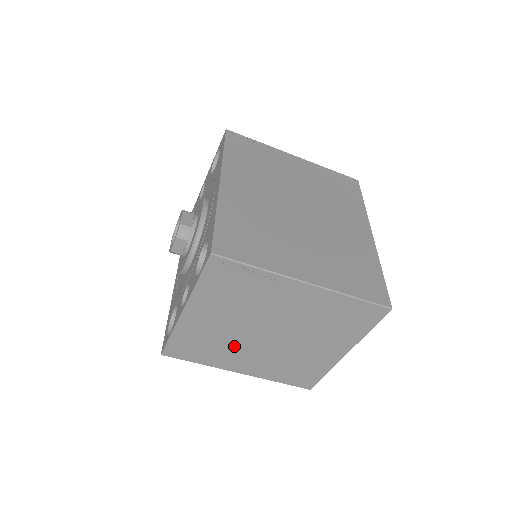
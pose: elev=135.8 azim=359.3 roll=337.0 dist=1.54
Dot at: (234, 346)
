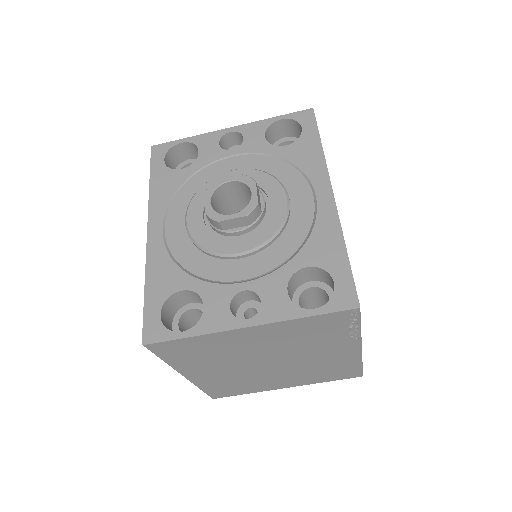
Dot at: (226, 361)
